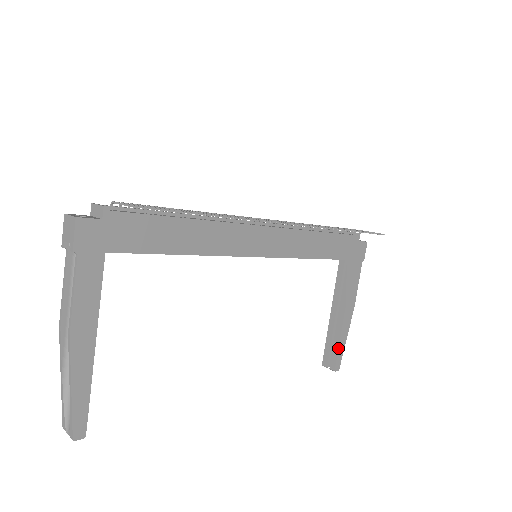
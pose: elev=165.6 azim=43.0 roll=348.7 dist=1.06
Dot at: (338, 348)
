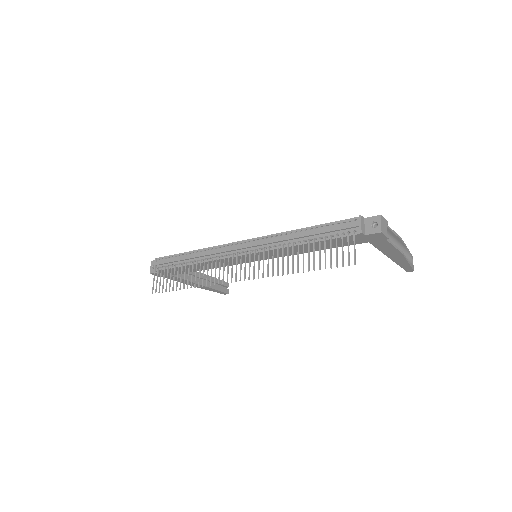
Dot at: (400, 266)
